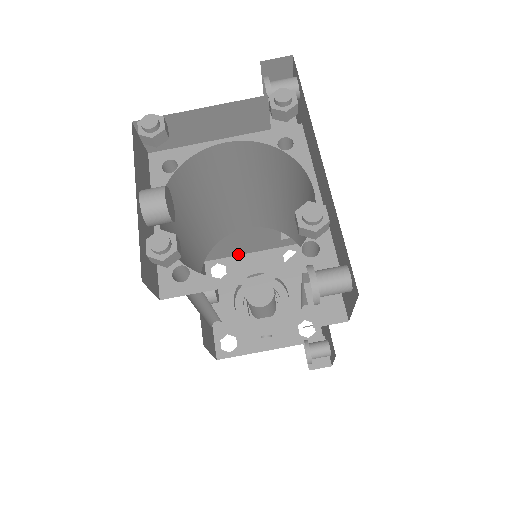
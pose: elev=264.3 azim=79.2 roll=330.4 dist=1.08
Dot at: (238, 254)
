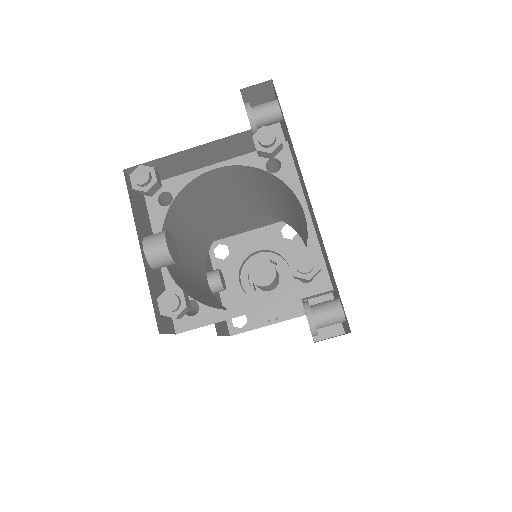
Dot at: (238, 233)
